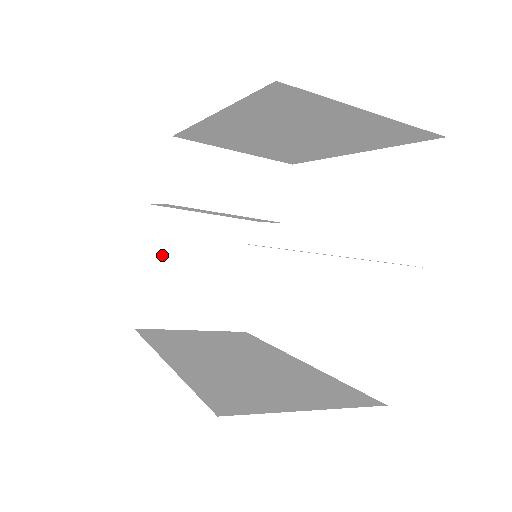
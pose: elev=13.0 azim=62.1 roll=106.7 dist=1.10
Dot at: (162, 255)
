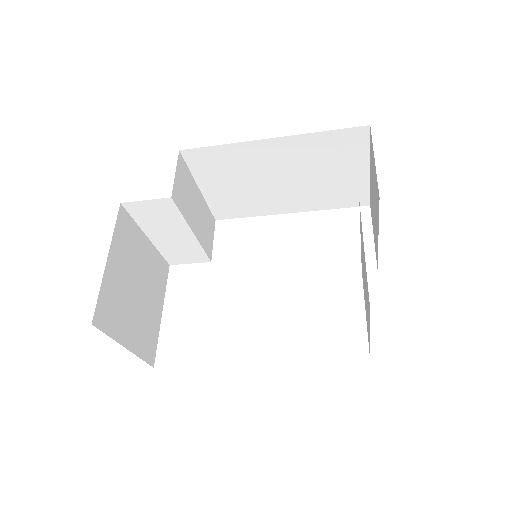
Dot at: (120, 256)
